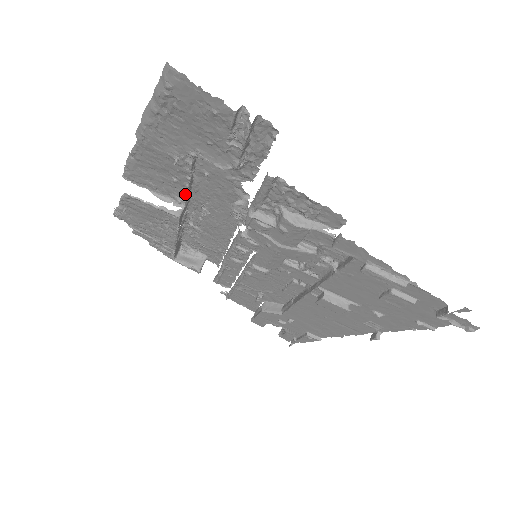
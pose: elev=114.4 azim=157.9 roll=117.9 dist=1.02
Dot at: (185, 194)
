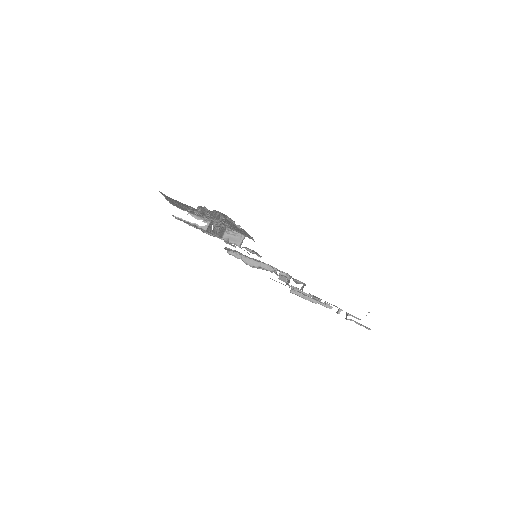
Dot at: (206, 218)
